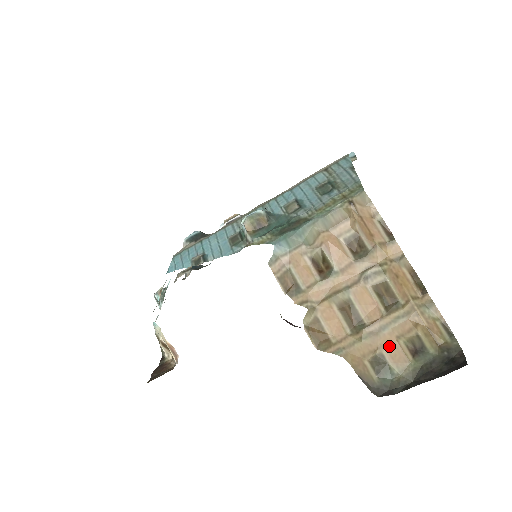
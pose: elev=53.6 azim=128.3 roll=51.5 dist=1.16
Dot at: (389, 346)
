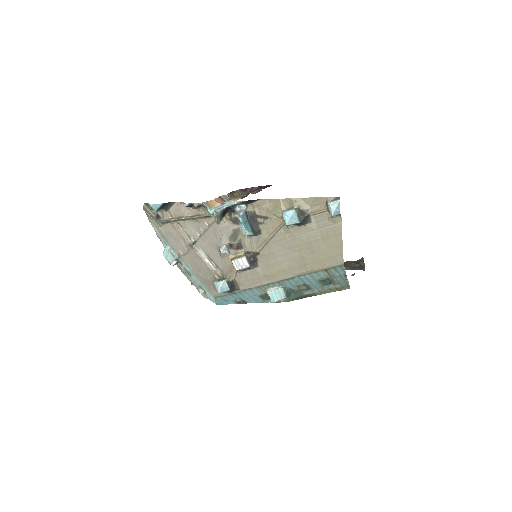
Dot at: occluded
